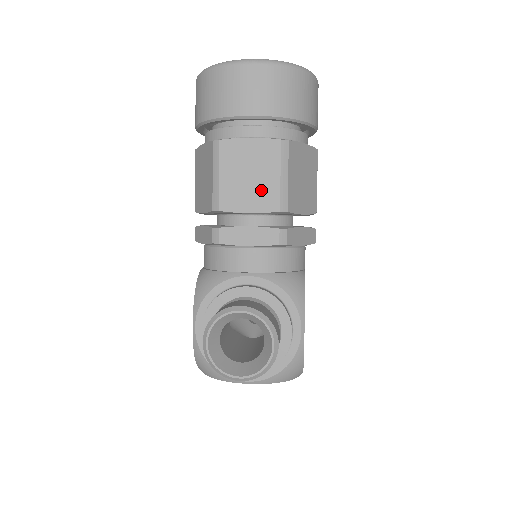
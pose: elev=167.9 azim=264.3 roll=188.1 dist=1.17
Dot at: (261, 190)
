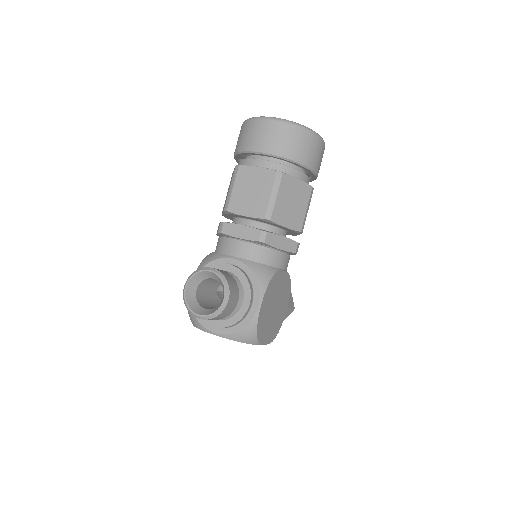
Dot at: (256, 202)
